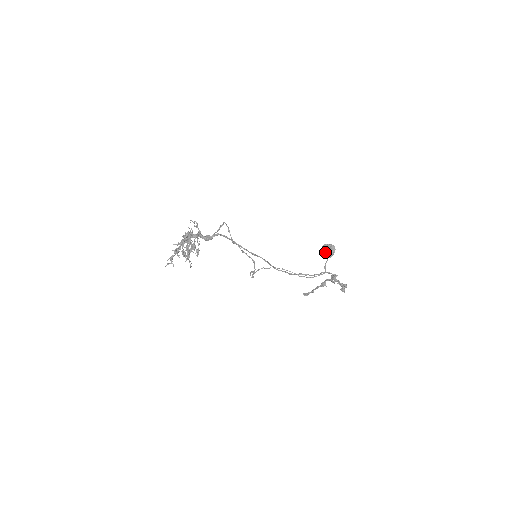
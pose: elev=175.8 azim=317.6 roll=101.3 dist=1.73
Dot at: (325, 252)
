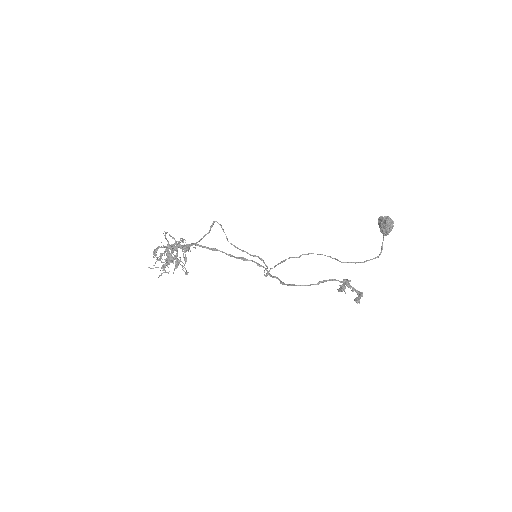
Dot at: (380, 228)
